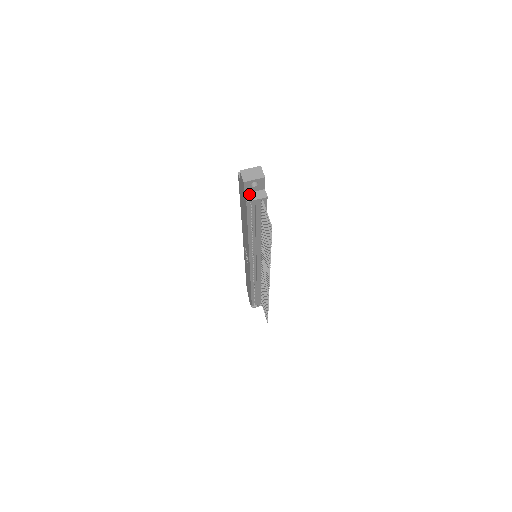
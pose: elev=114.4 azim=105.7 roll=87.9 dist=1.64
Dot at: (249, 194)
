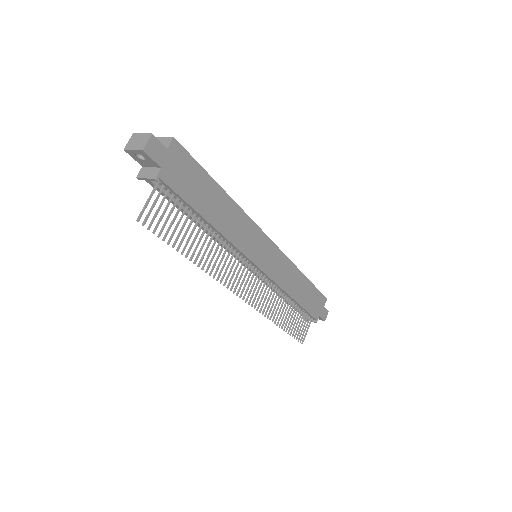
Dot at: (145, 168)
